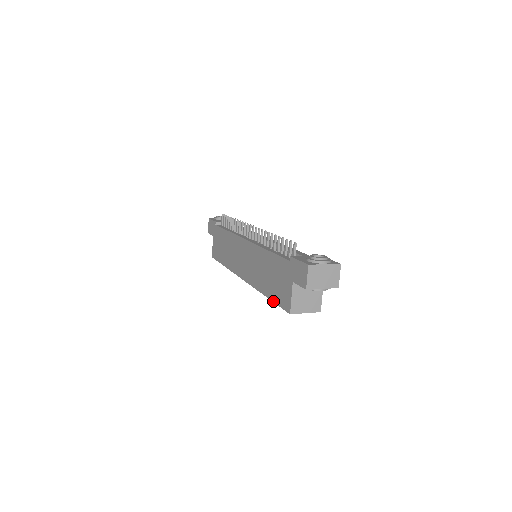
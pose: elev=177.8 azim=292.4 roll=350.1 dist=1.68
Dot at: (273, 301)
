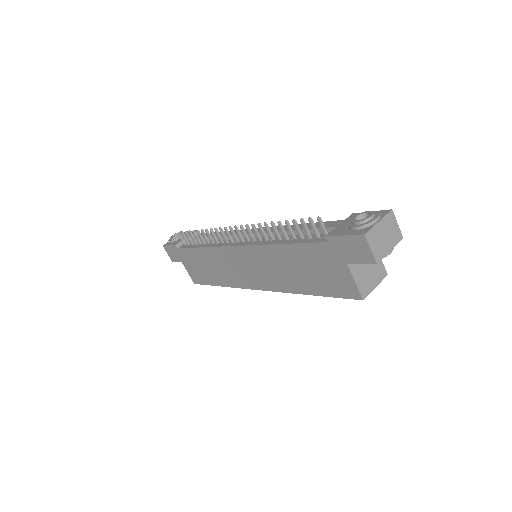
Dot at: (324, 296)
